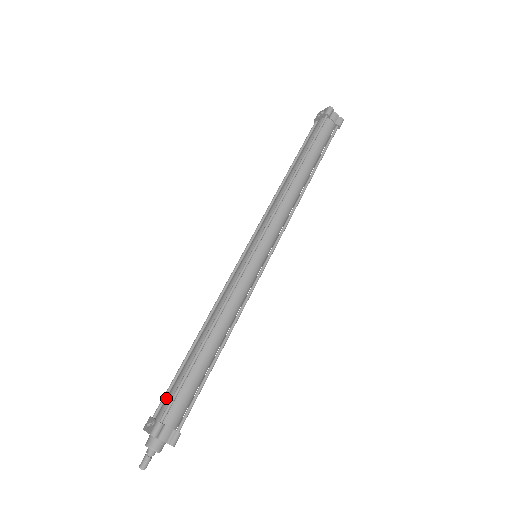
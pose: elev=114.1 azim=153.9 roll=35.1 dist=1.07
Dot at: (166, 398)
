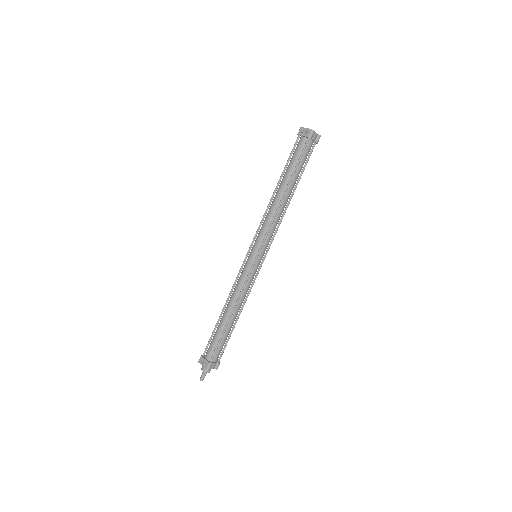
Dot at: (210, 347)
